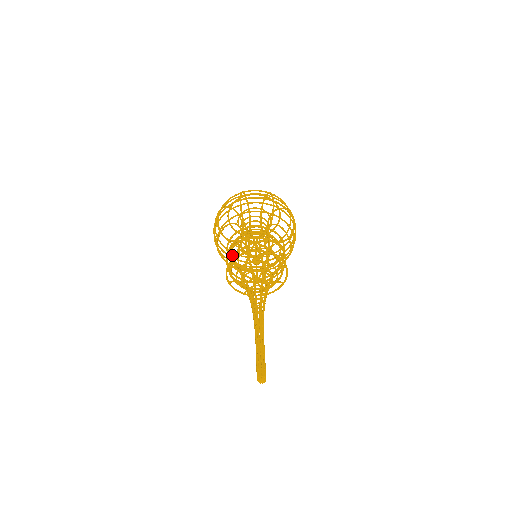
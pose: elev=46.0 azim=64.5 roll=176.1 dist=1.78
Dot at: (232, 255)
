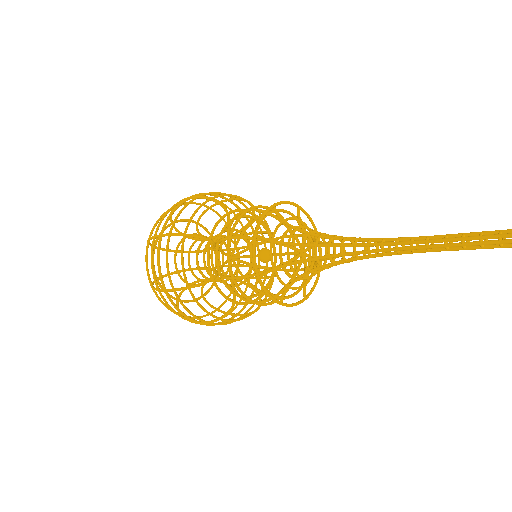
Dot at: (220, 236)
